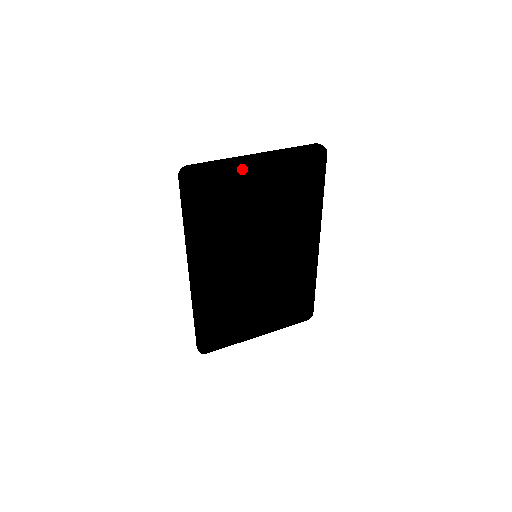
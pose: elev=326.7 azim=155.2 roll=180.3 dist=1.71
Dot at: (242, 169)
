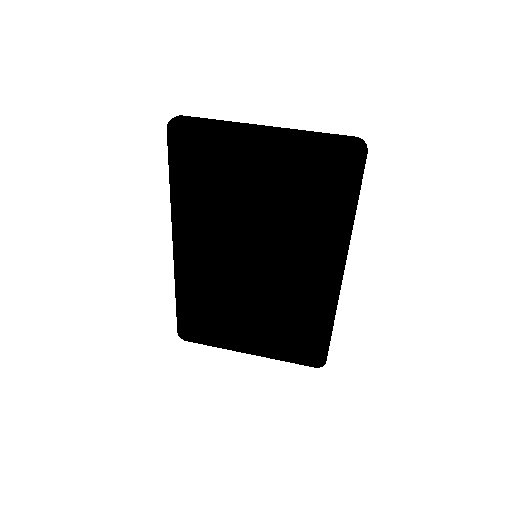
Dot at: (242, 139)
